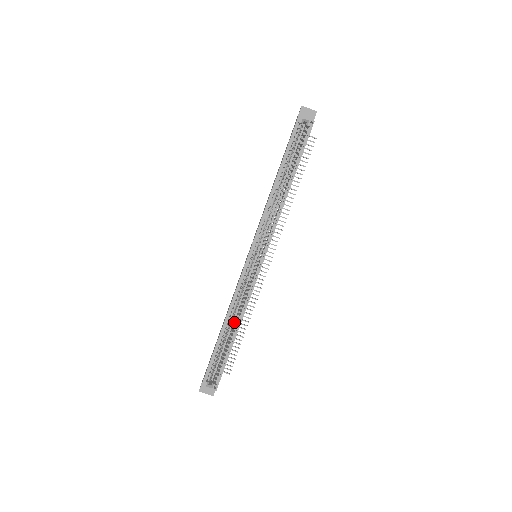
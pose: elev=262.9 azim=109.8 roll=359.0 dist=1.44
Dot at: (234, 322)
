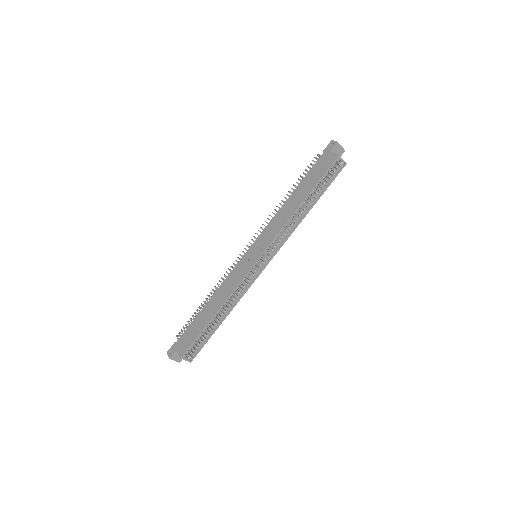
Dot at: (224, 309)
